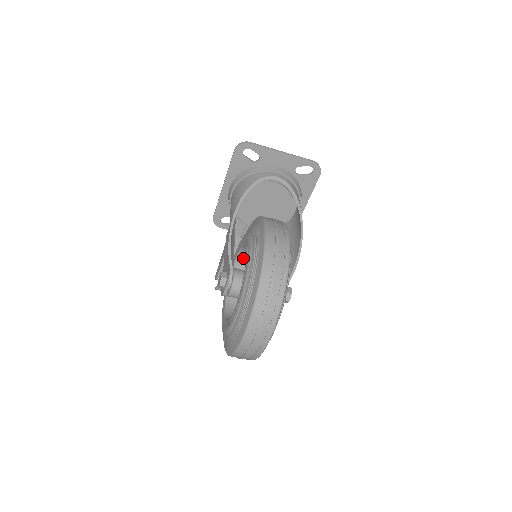
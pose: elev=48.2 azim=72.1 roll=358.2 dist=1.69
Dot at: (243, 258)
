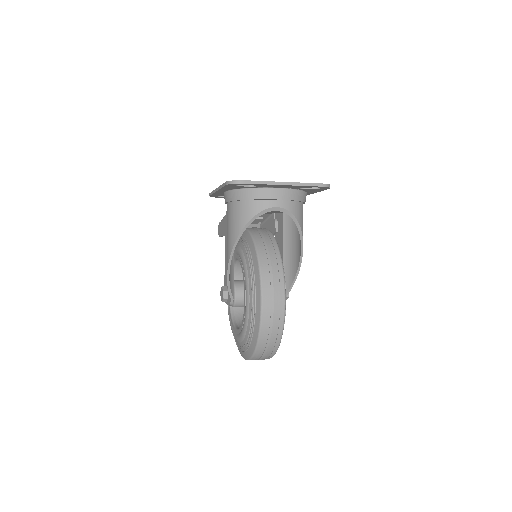
Dot at: occluded
